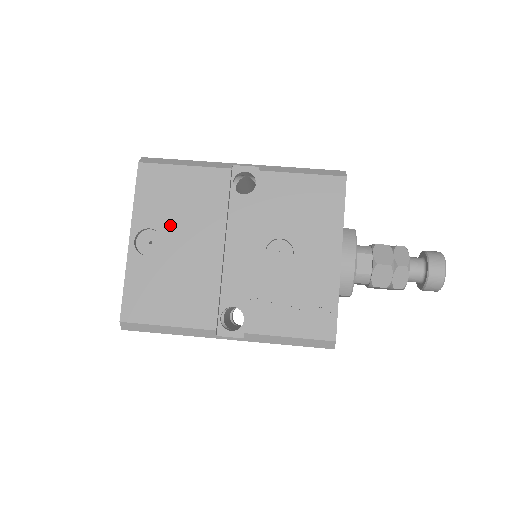
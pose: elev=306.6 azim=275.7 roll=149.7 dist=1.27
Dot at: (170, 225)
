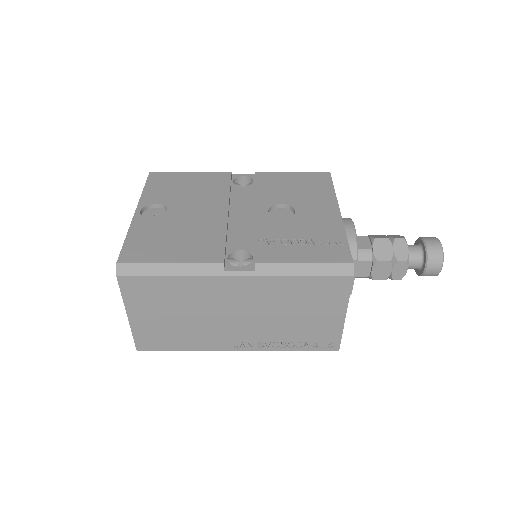
Dot at: (176, 201)
